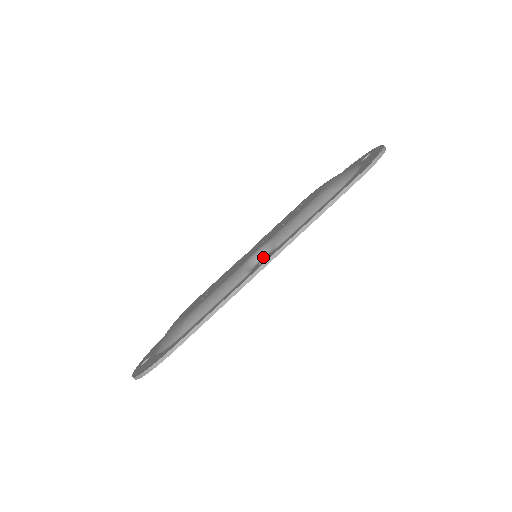
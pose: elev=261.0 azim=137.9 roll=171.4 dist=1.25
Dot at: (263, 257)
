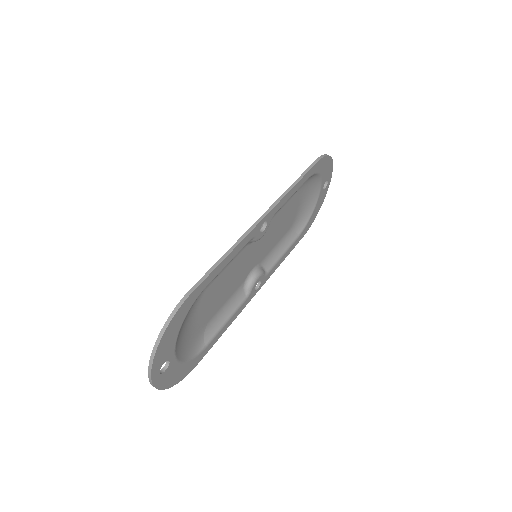
Dot at: occluded
